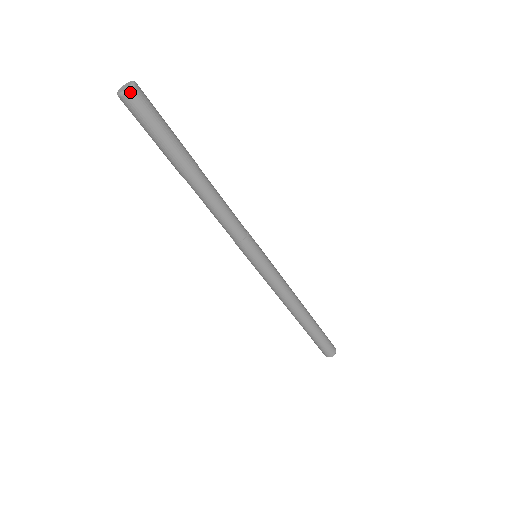
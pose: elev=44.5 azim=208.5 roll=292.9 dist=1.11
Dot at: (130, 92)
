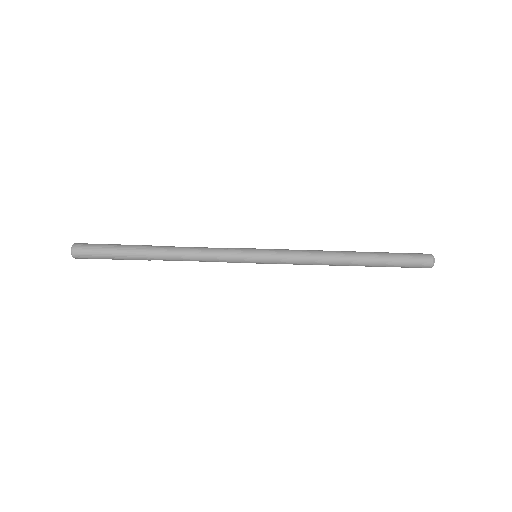
Dot at: (73, 249)
